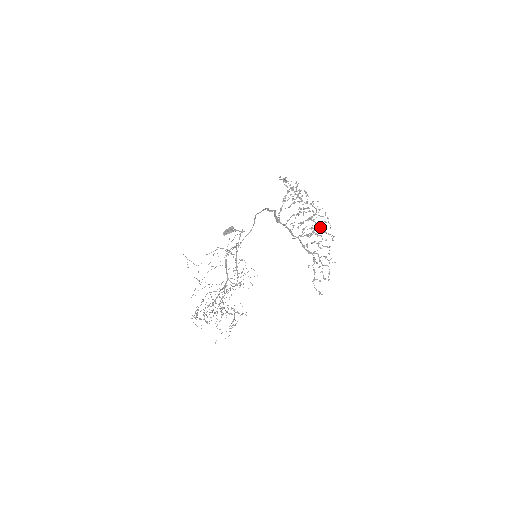
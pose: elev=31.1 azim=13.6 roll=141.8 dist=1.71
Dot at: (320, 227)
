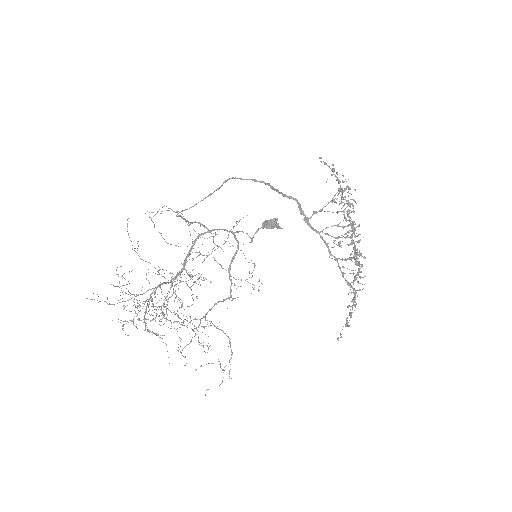
Dot at: (355, 251)
